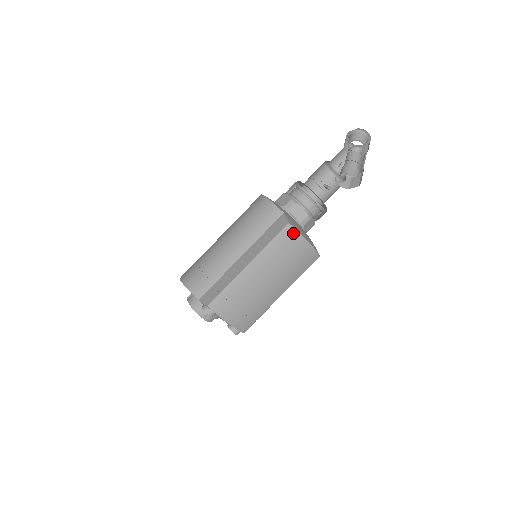
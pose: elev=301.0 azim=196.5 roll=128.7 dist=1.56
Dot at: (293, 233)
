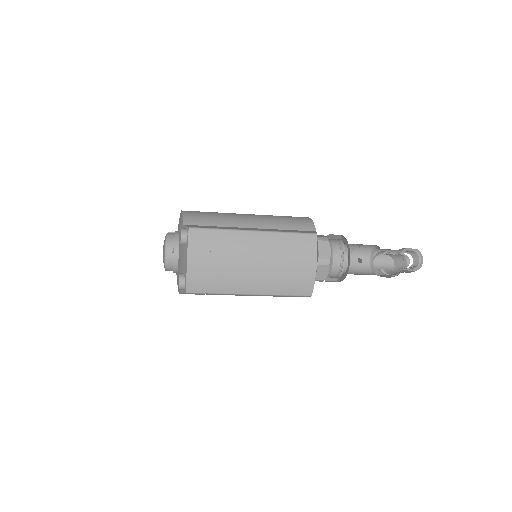
Dot at: (312, 244)
